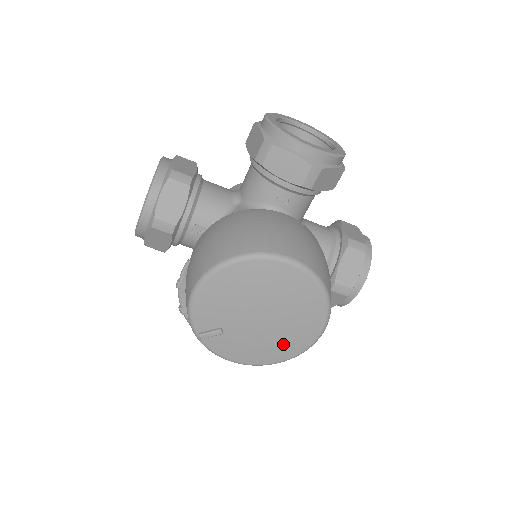
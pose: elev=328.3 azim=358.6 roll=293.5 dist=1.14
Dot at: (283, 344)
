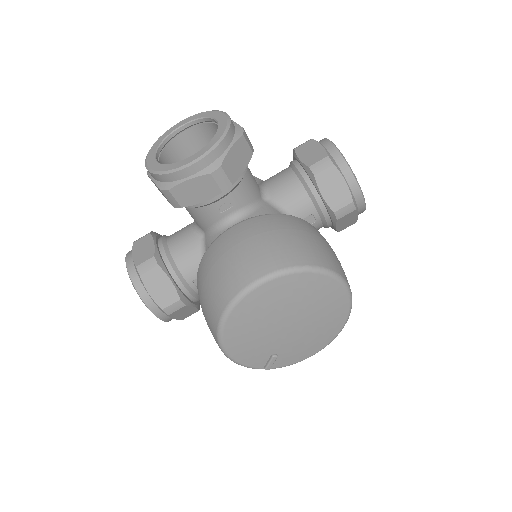
Dot at: (328, 321)
